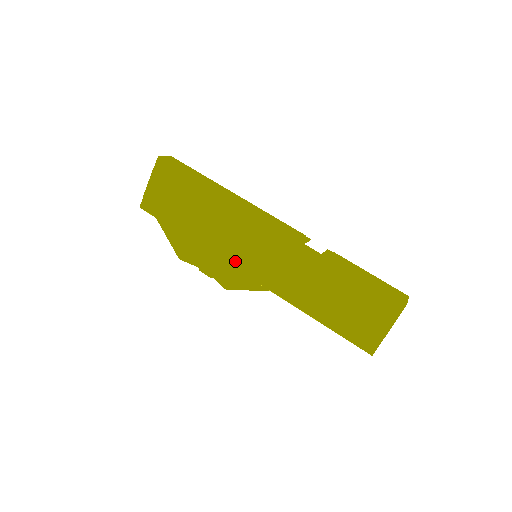
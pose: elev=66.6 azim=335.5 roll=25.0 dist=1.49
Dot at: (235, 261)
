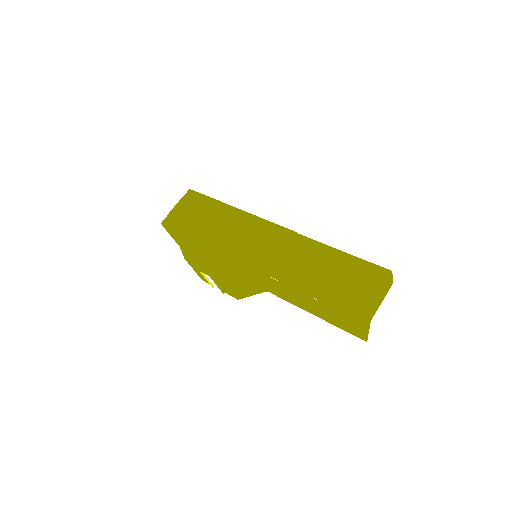
Dot at: (237, 254)
